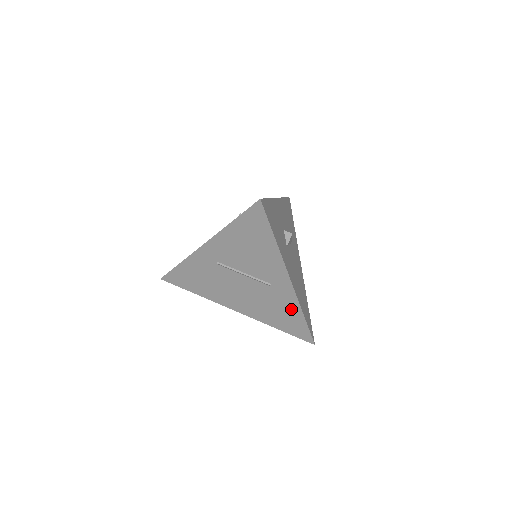
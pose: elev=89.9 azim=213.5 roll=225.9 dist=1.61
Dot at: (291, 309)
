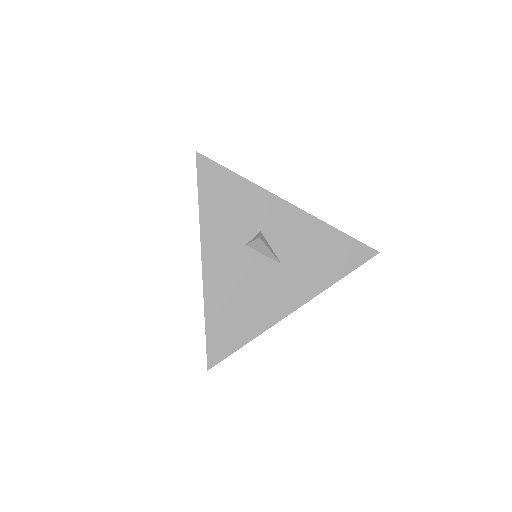
Dot at: occluded
